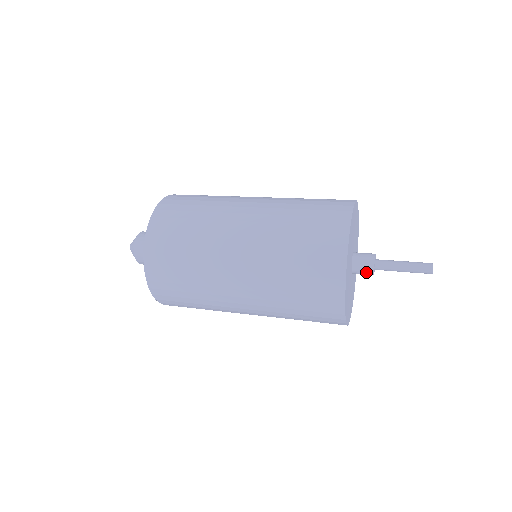
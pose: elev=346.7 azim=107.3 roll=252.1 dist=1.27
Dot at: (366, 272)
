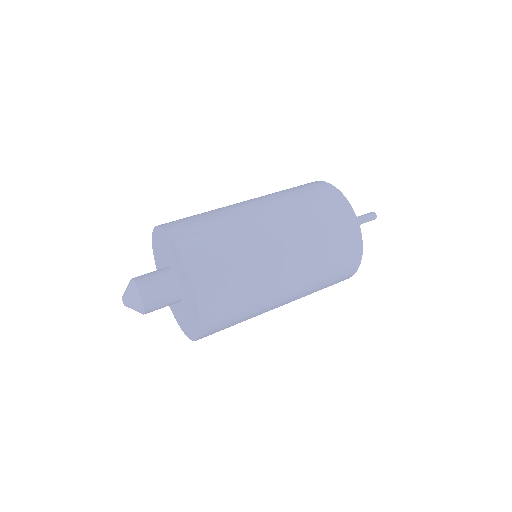
Dot at: occluded
